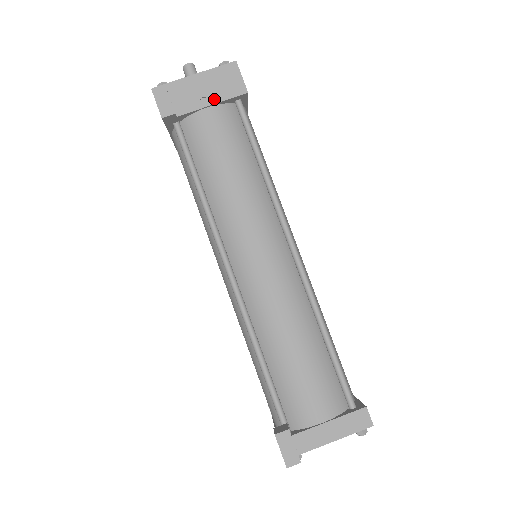
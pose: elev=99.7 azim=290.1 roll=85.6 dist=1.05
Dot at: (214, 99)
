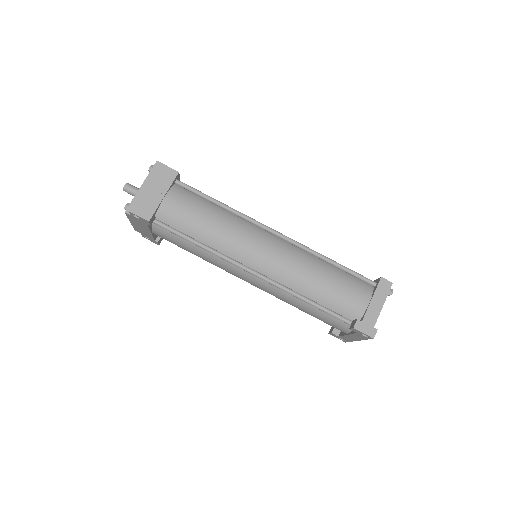
Dot at: (164, 190)
